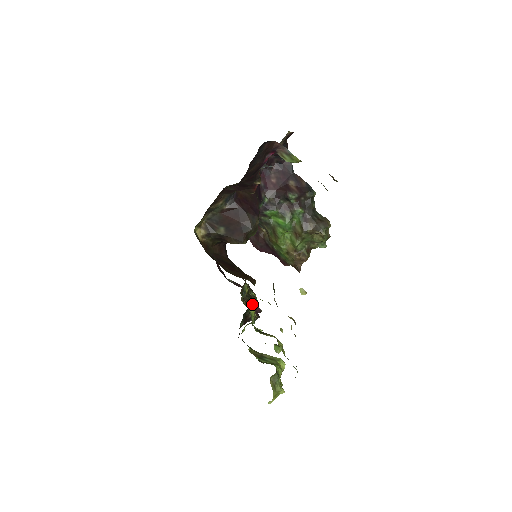
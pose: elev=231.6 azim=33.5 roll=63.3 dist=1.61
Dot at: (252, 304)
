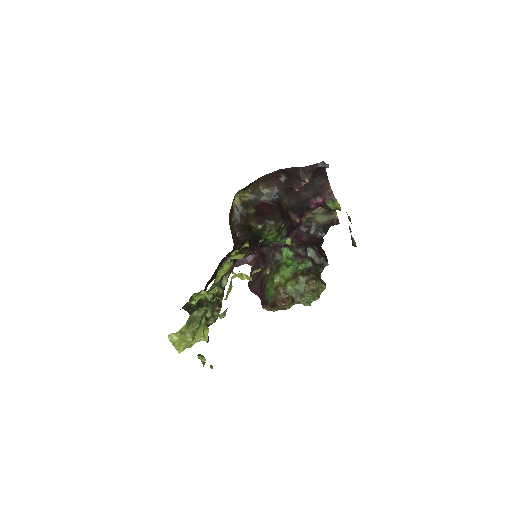
Dot at: (213, 310)
